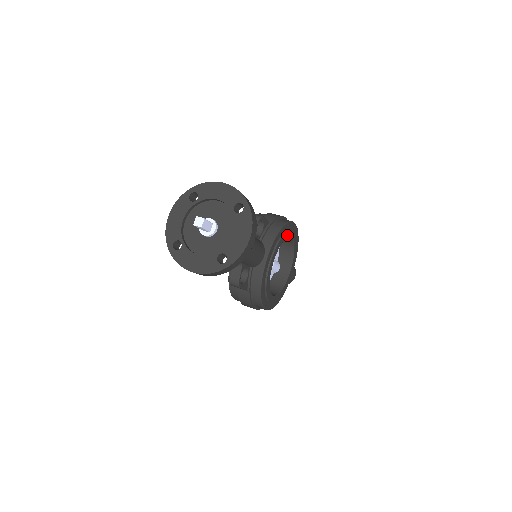
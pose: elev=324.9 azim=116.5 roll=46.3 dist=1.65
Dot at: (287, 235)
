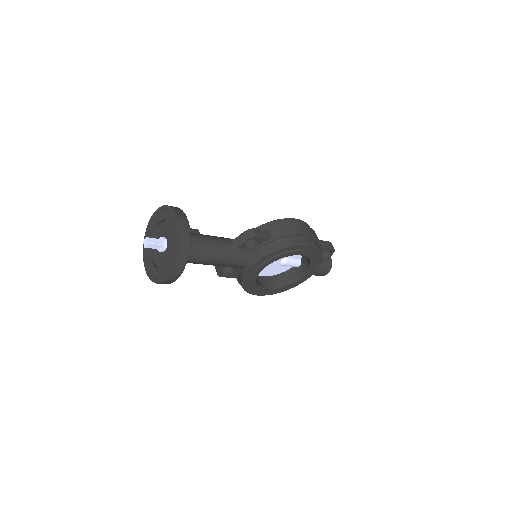
Dot at: (289, 254)
